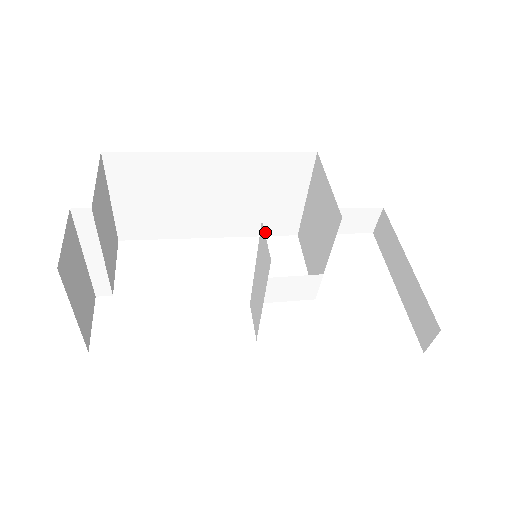
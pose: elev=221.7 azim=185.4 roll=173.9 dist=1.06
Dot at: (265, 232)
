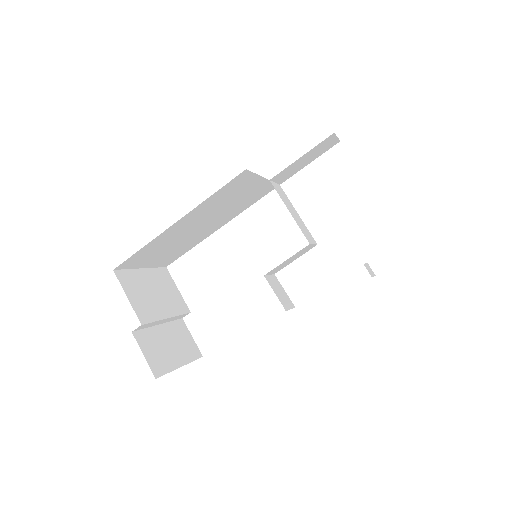
Dot at: (254, 201)
